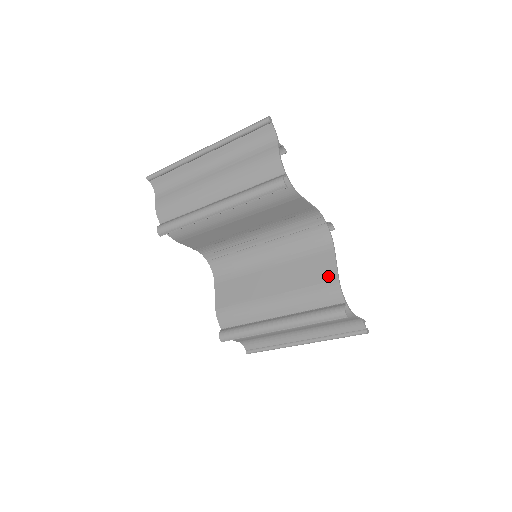
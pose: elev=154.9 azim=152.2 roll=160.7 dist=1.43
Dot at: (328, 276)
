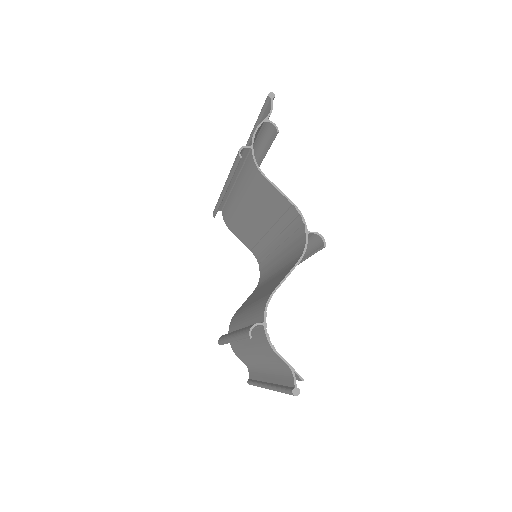
Dot at: (273, 288)
